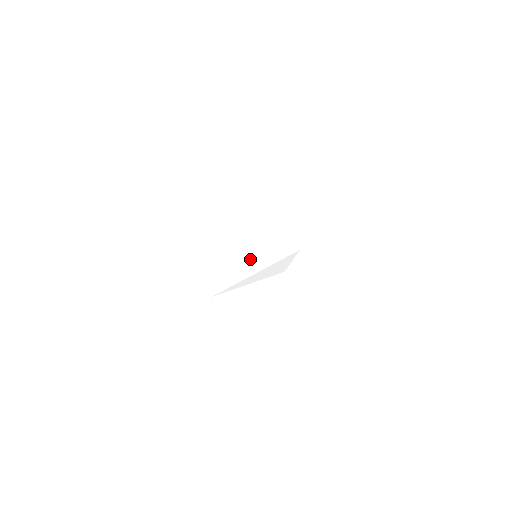
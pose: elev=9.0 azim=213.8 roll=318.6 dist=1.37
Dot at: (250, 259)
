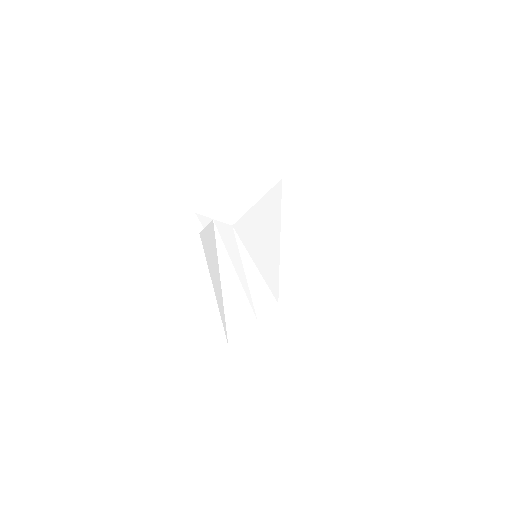
Dot at: (261, 239)
